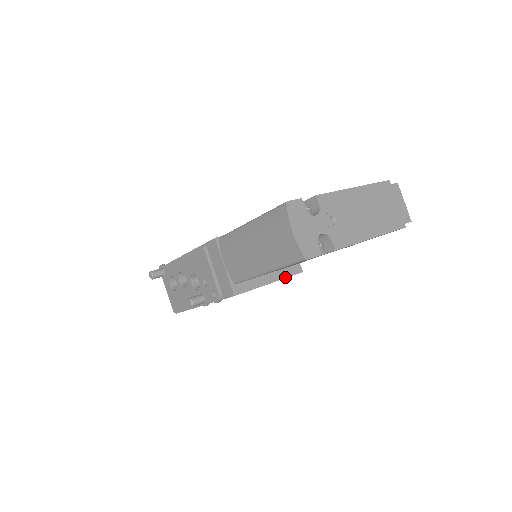
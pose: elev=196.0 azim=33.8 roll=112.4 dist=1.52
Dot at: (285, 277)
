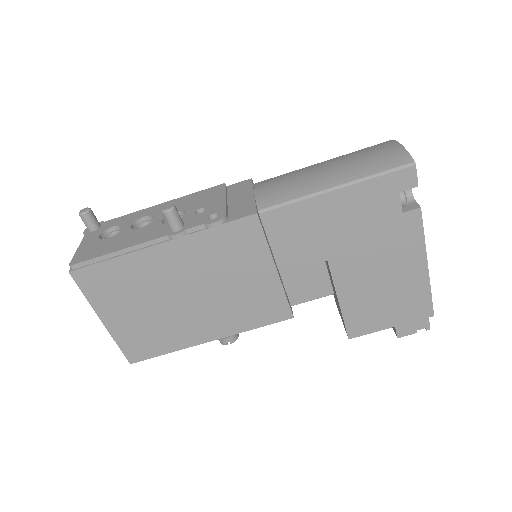
Dot at: (284, 291)
